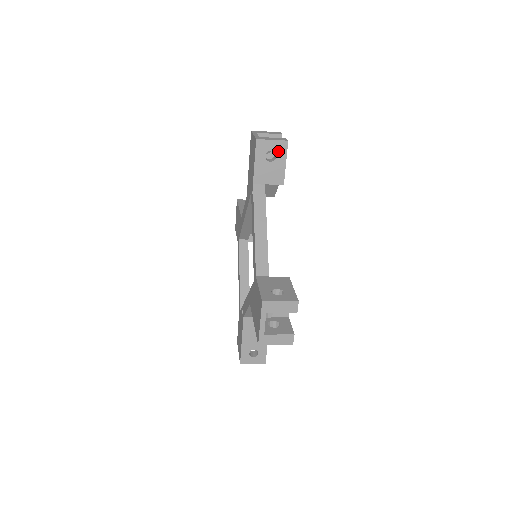
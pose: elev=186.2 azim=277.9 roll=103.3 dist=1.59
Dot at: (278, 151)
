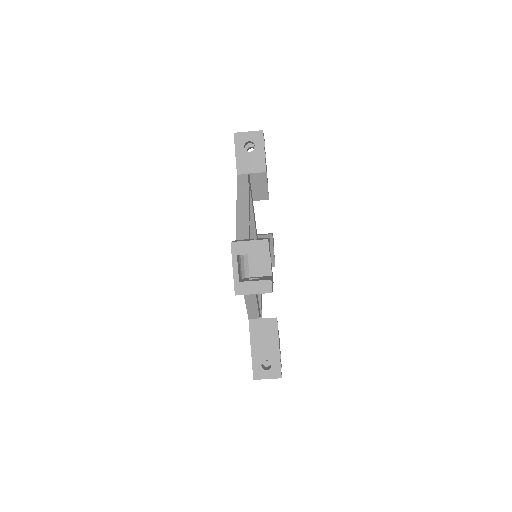
Dot at: (255, 141)
